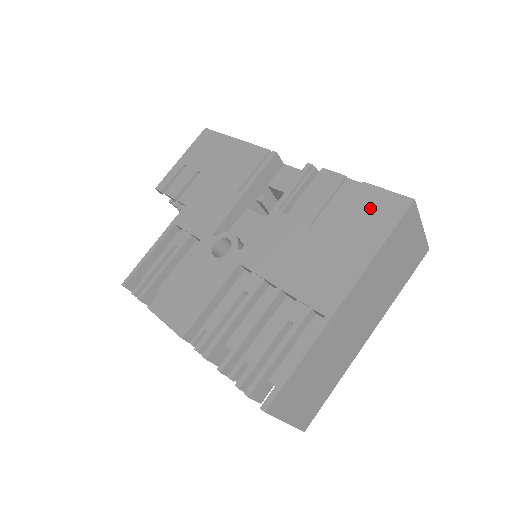
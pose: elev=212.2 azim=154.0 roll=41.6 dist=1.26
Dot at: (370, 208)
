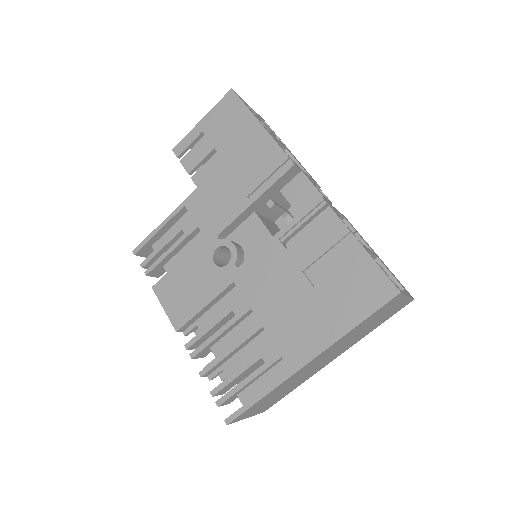
Dot at: (359, 281)
